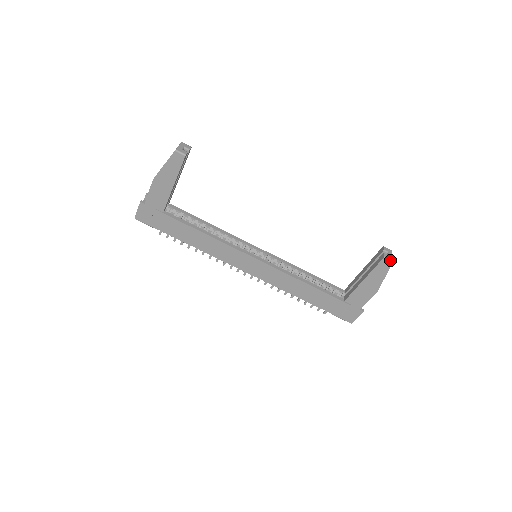
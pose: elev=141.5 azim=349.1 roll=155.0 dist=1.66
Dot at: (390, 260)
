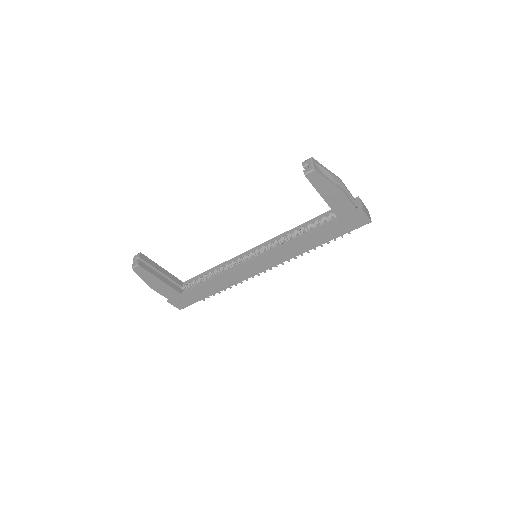
Dot at: (311, 171)
